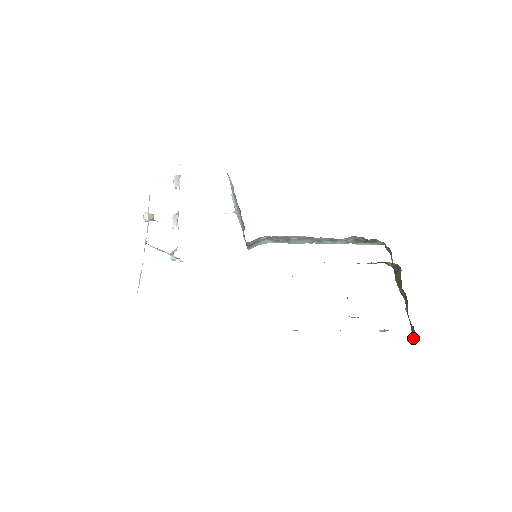
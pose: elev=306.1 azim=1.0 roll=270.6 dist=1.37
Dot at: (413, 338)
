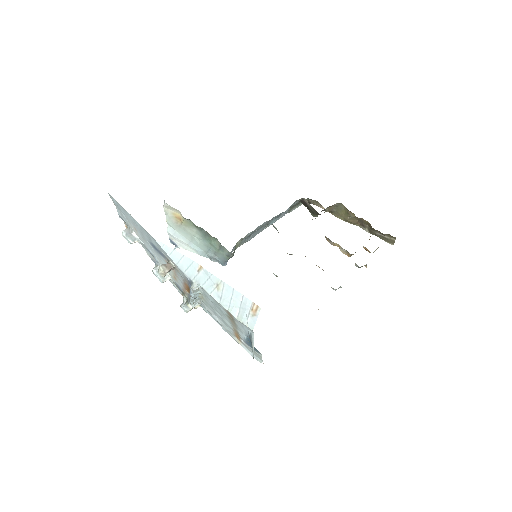
Dot at: occluded
